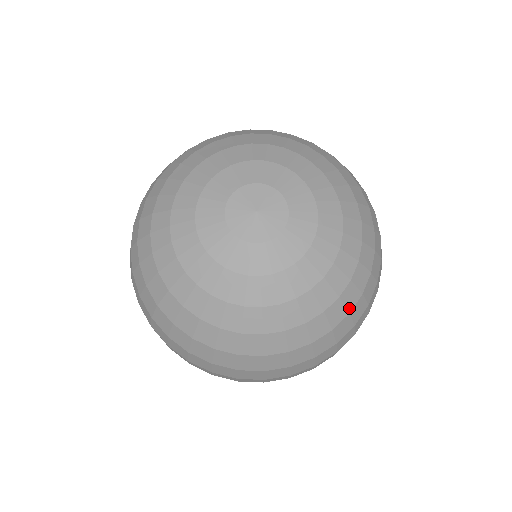
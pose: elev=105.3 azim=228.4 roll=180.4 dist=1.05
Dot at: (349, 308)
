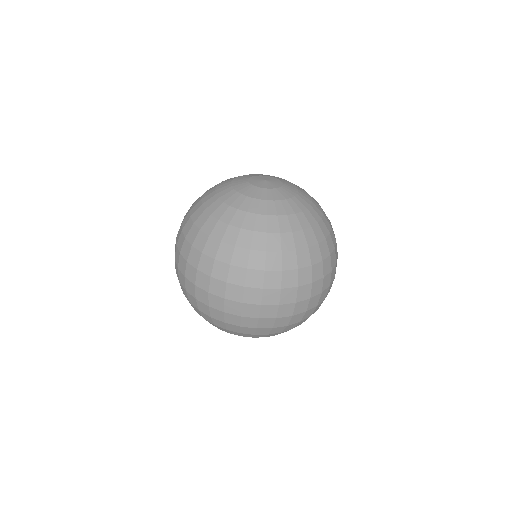
Dot at: (329, 224)
